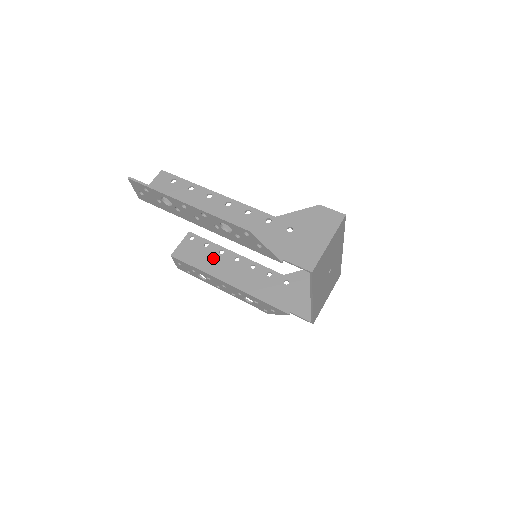
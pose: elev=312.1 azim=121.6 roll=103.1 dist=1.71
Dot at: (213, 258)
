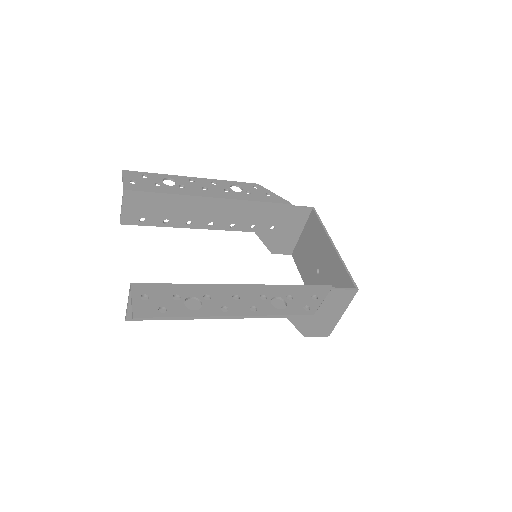
Dot at: (193, 302)
